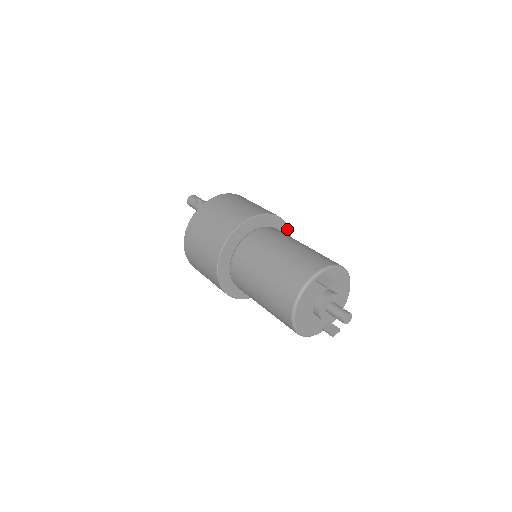
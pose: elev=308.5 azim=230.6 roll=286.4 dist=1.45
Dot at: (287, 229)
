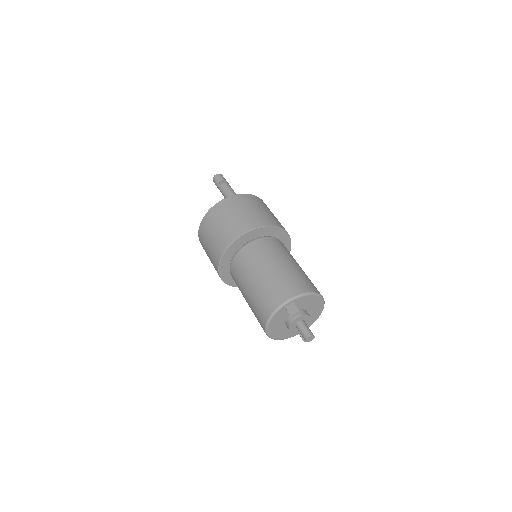
Dot at: (285, 233)
